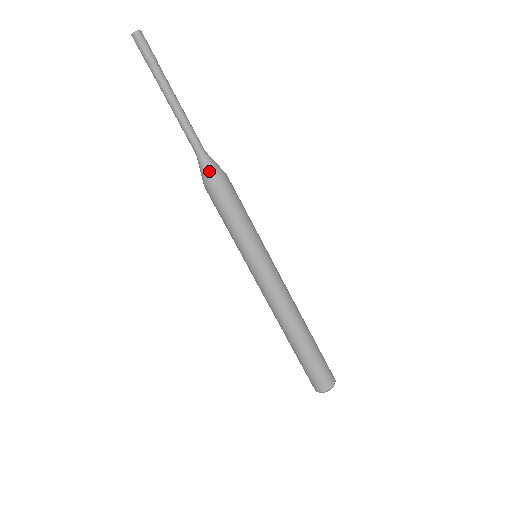
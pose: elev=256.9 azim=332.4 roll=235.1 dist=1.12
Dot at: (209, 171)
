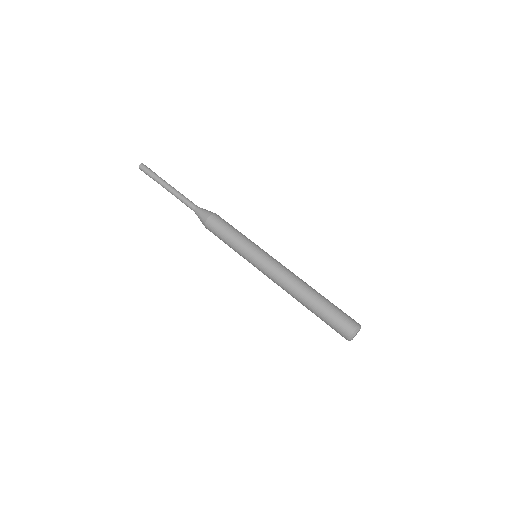
Dot at: (201, 217)
